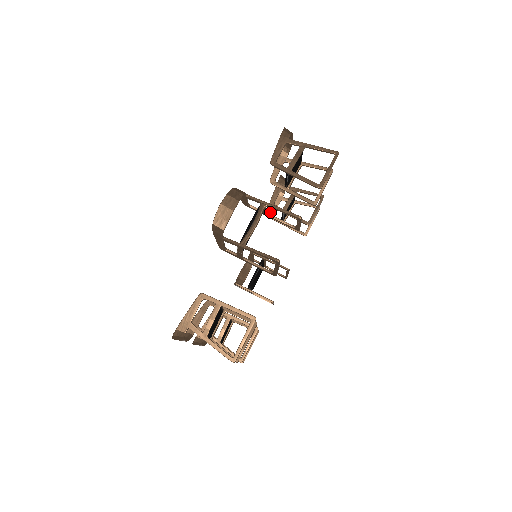
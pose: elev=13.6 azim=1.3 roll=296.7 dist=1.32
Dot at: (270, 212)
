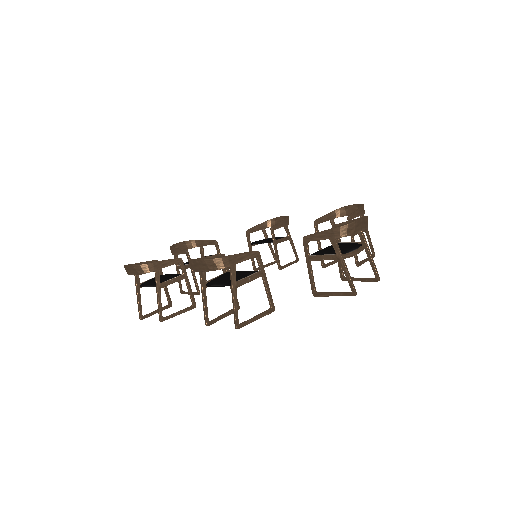
Dot at: (250, 229)
